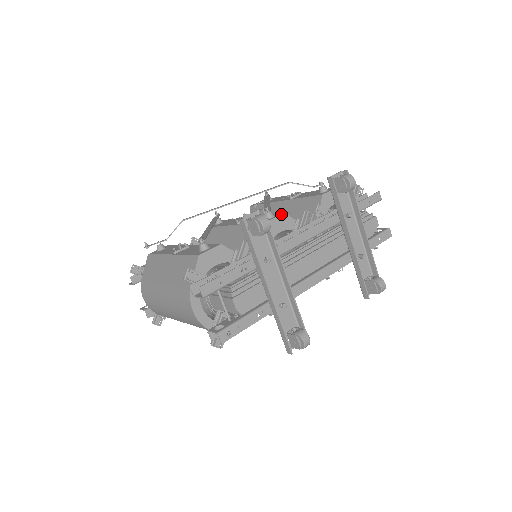
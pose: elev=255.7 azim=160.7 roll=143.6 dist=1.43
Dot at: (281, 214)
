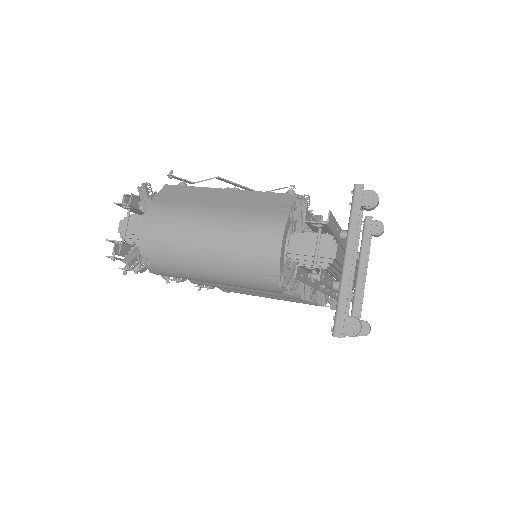
Dot at: occluded
